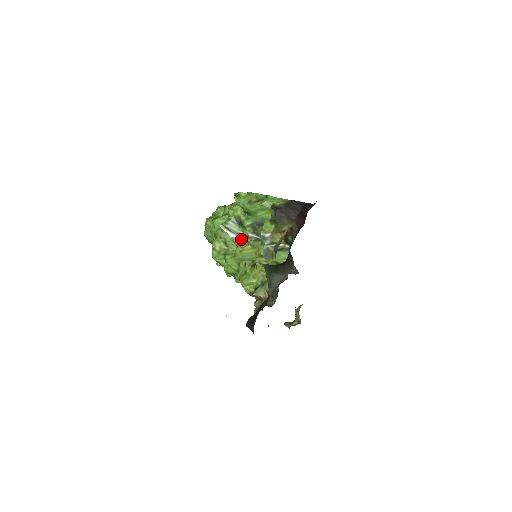
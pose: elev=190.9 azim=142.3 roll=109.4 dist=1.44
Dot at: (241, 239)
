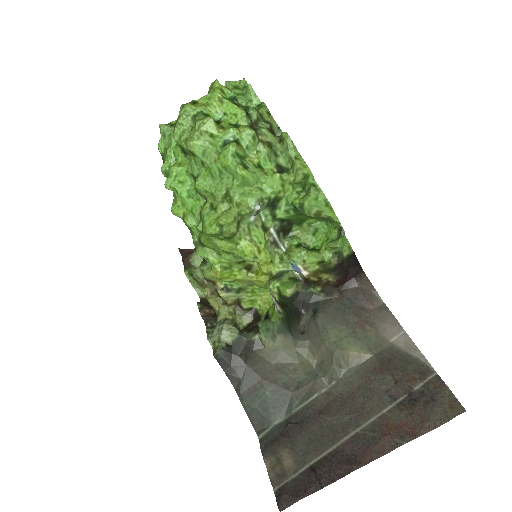
Dot at: (260, 231)
